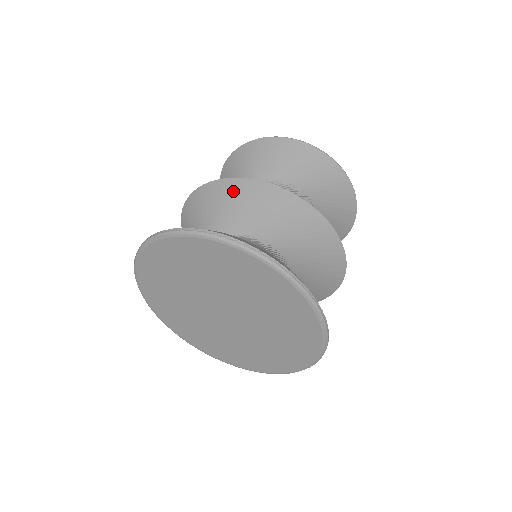
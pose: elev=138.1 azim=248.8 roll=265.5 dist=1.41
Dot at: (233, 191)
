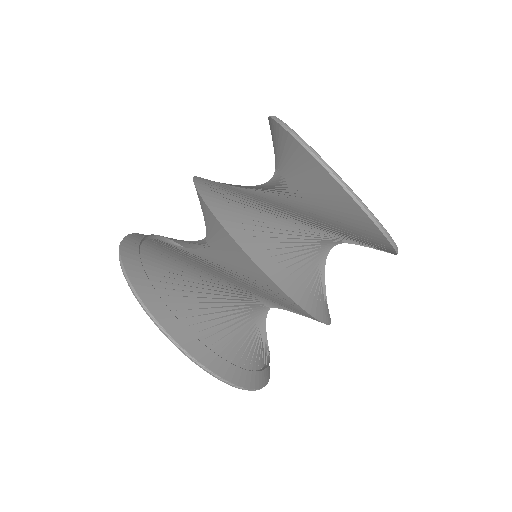
Dot at: (223, 235)
